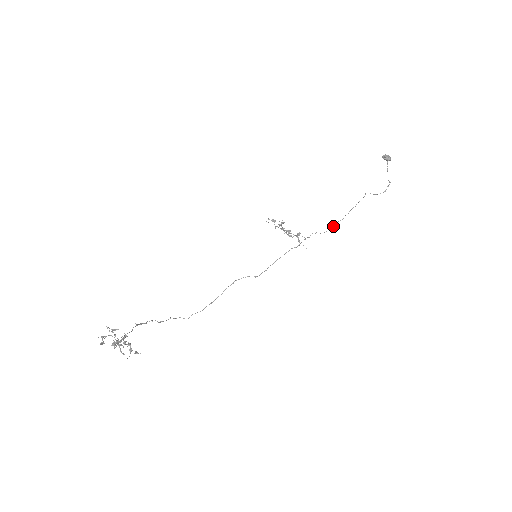
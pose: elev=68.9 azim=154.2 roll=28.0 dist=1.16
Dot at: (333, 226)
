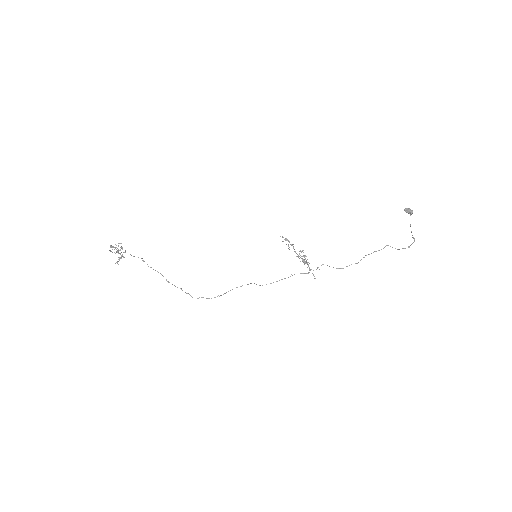
Dot at: (346, 266)
